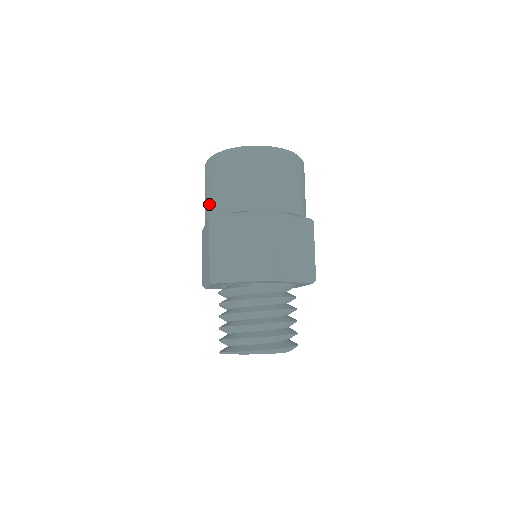
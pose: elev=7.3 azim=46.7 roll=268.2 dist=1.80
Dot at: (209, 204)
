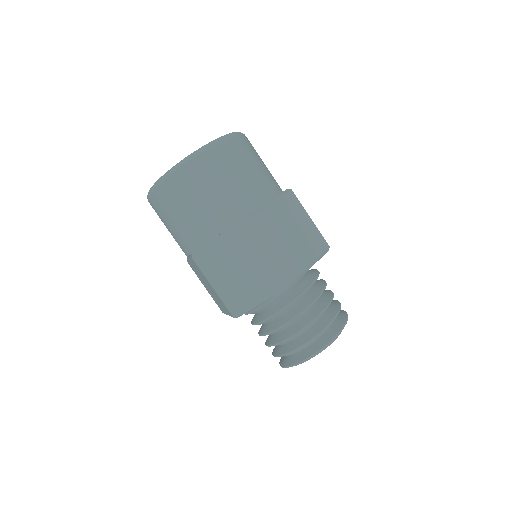
Dot at: (180, 241)
